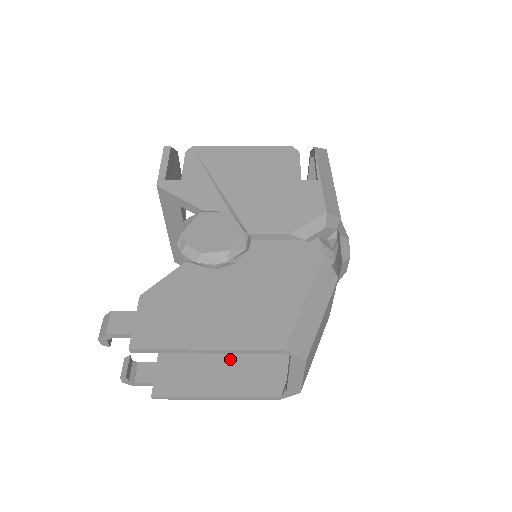
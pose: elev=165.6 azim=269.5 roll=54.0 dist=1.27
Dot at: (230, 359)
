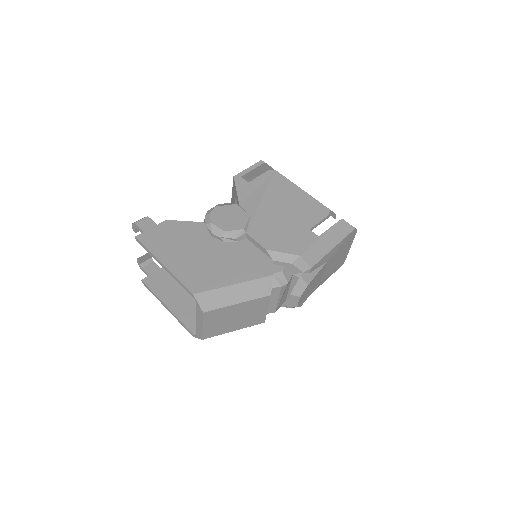
Dot at: occluded
